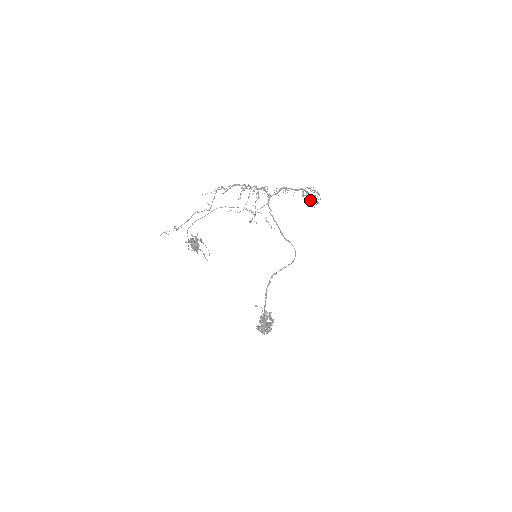
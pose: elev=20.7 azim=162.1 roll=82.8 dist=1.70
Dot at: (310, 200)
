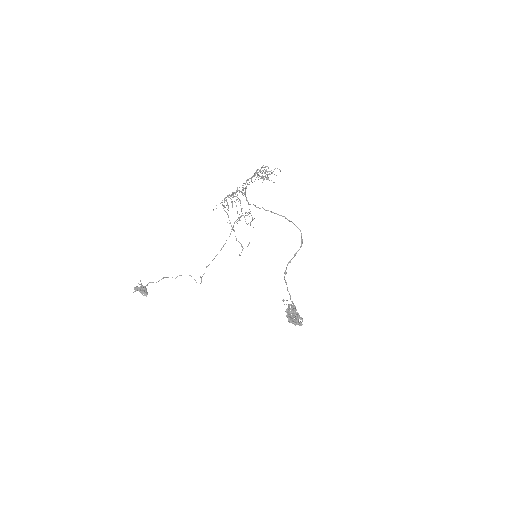
Dot at: (276, 175)
